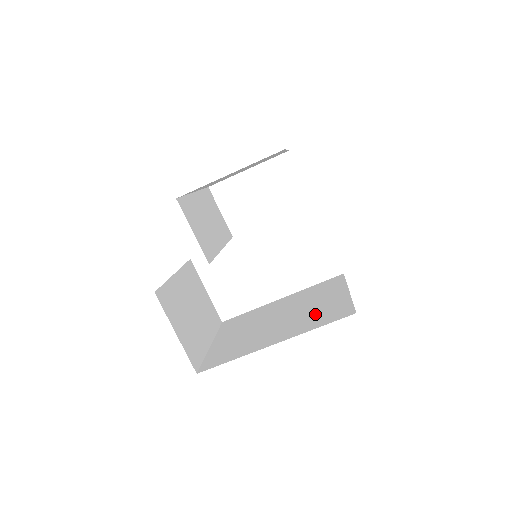
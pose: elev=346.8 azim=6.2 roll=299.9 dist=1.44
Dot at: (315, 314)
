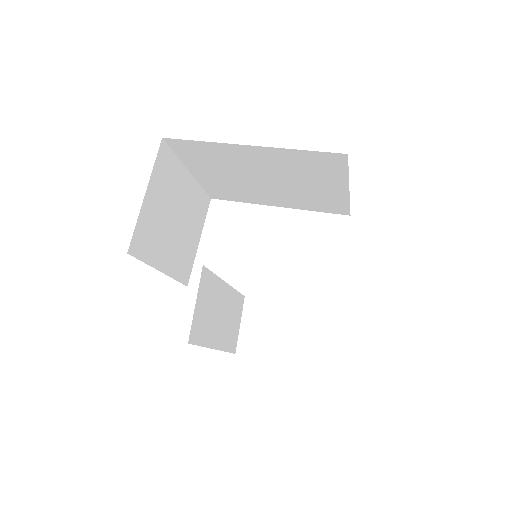
Dot at: occluded
